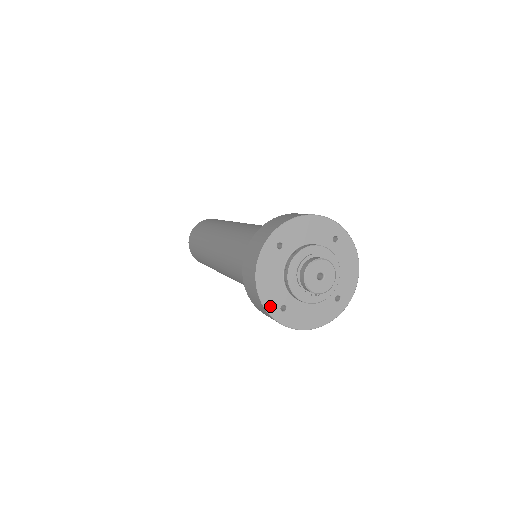
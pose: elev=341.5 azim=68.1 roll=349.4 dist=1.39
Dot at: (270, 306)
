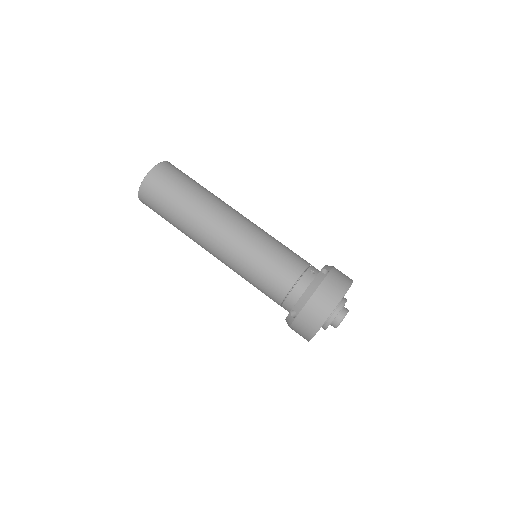
Dot at: occluded
